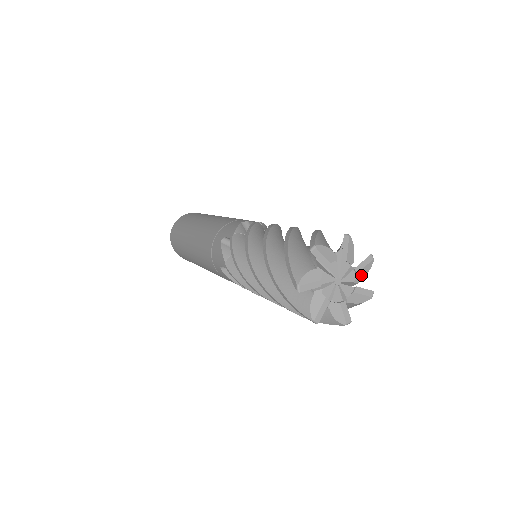
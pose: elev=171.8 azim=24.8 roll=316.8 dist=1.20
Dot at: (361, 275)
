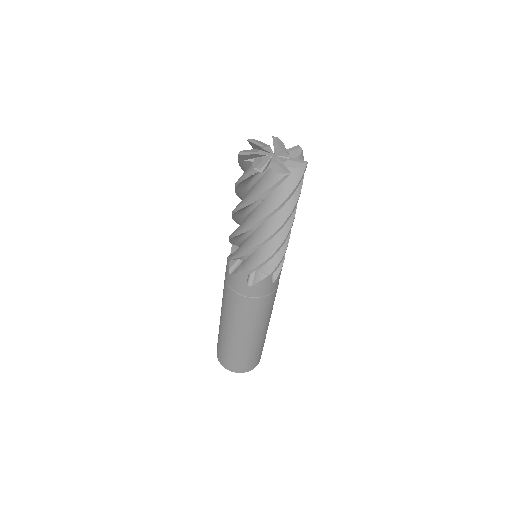
Dot at: (293, 155)
